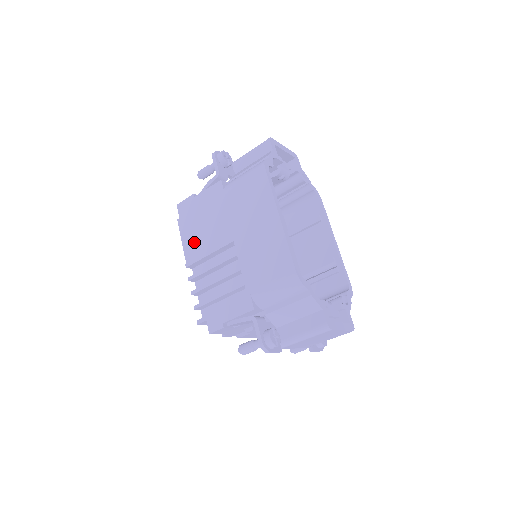
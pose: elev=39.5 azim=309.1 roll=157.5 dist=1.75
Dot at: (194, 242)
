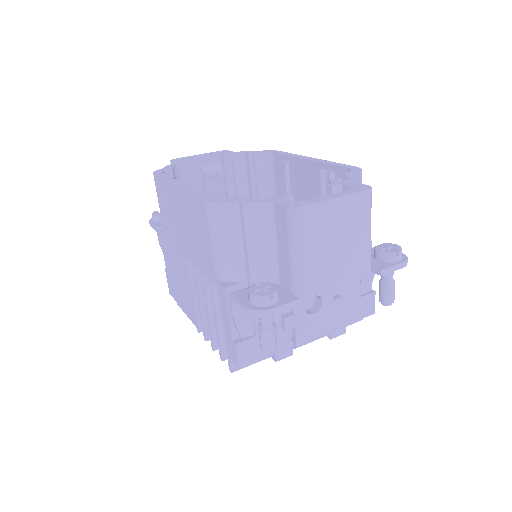
Dot at: (186, 303)
